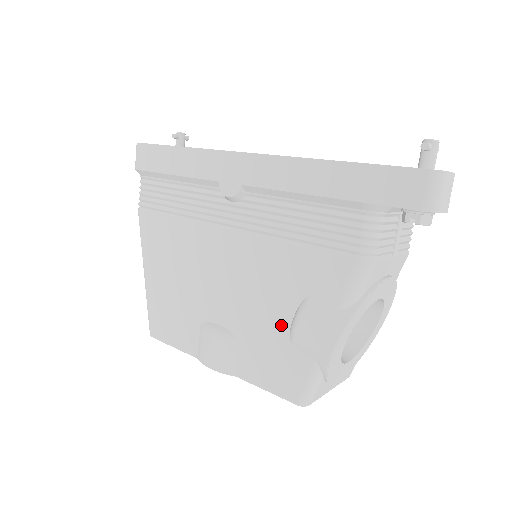
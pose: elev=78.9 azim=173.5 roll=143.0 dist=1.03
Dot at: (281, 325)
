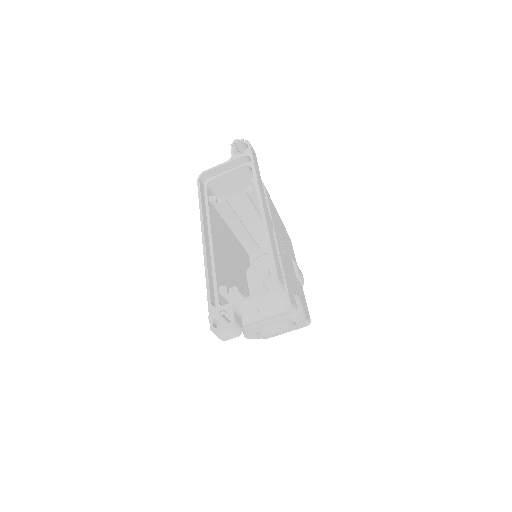
Dot at: occluded
